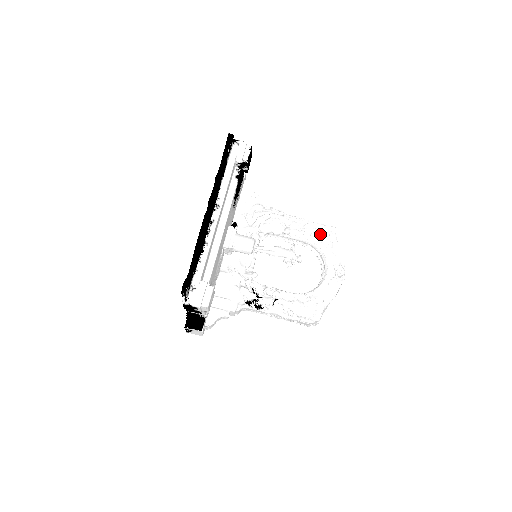
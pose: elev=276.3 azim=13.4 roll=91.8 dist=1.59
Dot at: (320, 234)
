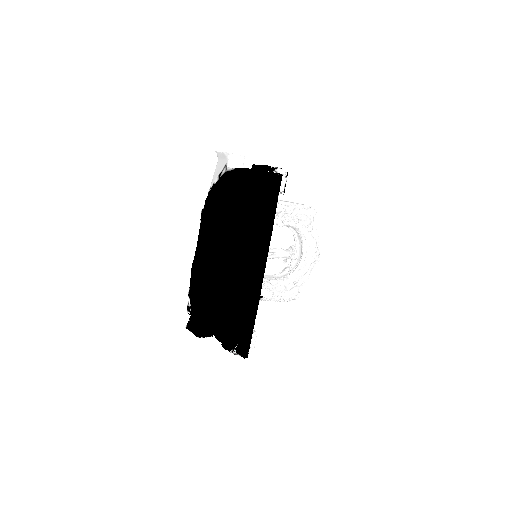
Dot at: (304, 220)
